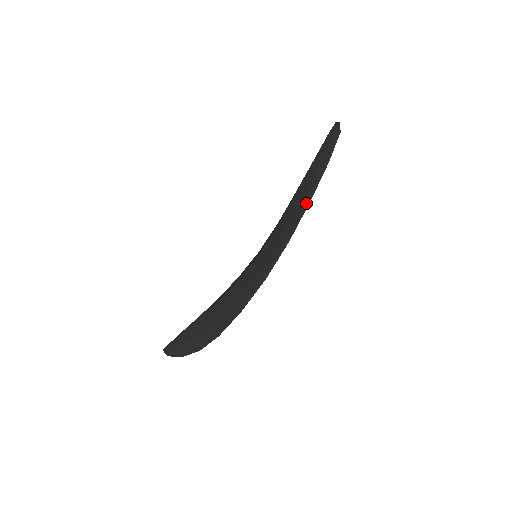
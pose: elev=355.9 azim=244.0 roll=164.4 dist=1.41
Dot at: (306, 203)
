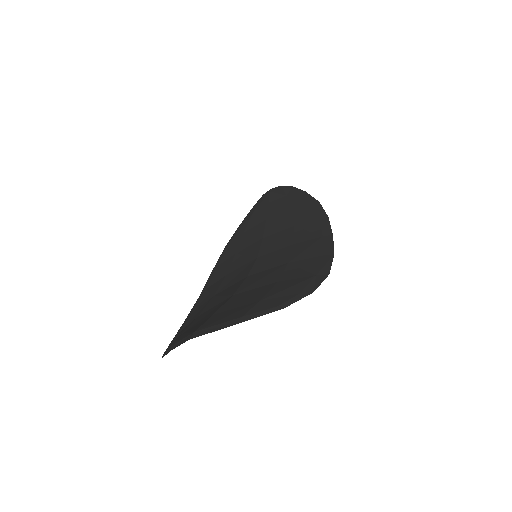
Dot at: (314, 203)
